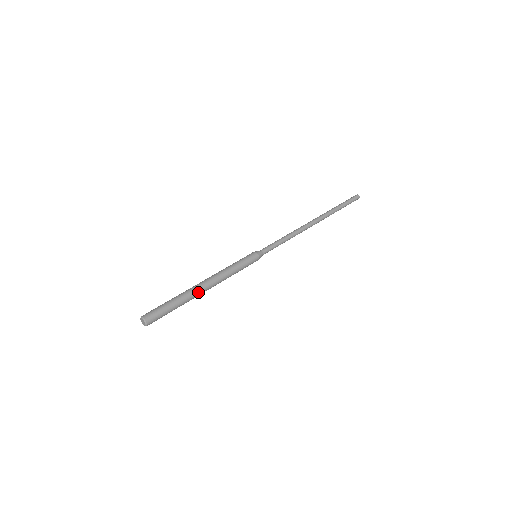
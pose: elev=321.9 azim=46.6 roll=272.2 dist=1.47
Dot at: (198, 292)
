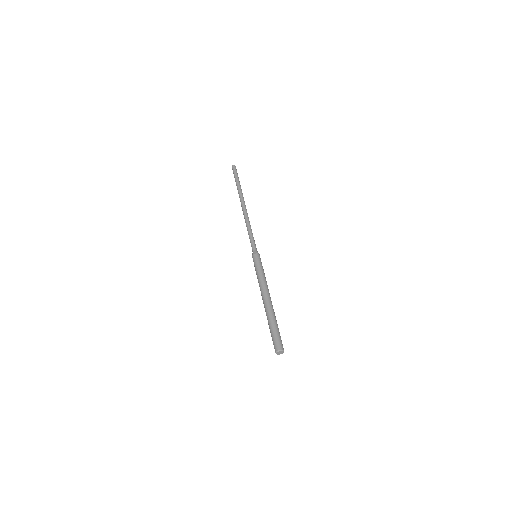
Dot at: (271, 306)
